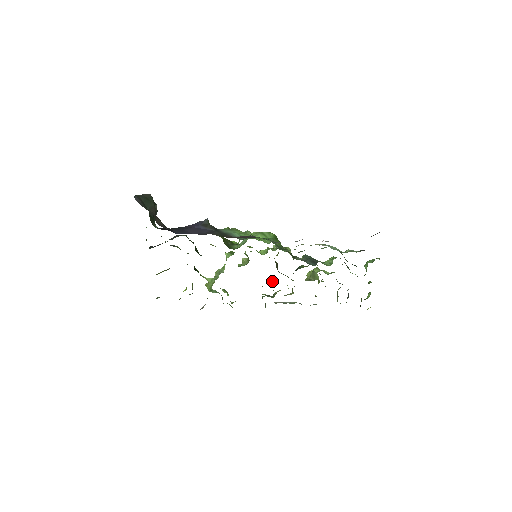
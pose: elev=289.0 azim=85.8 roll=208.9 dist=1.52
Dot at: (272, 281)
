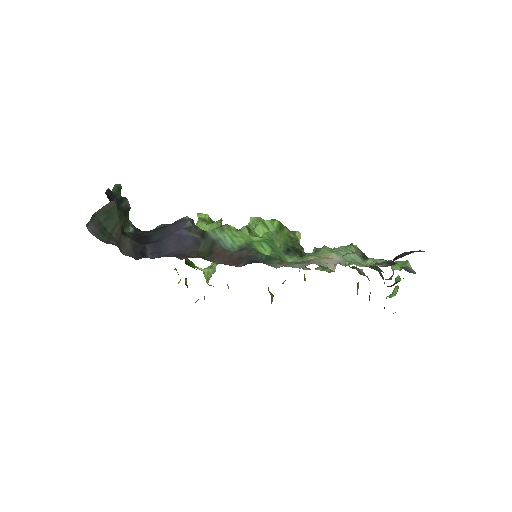
Dot at: occluded
